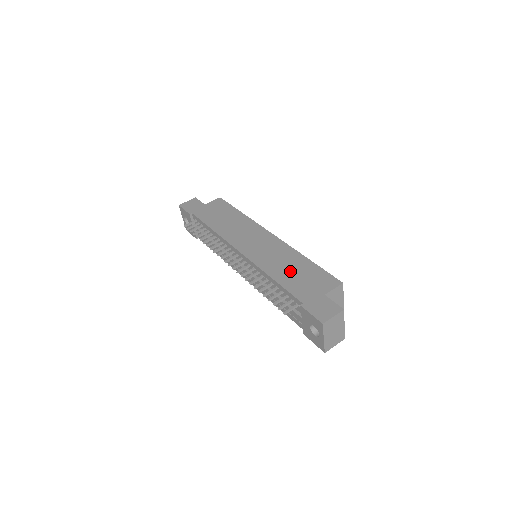
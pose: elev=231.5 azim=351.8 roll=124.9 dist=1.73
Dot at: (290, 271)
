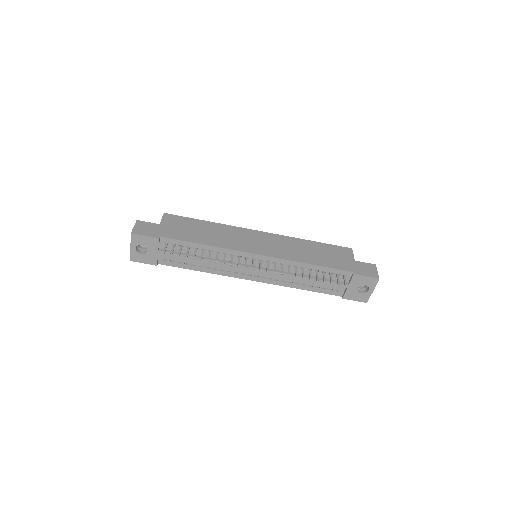
Dot at: (315, 254)
